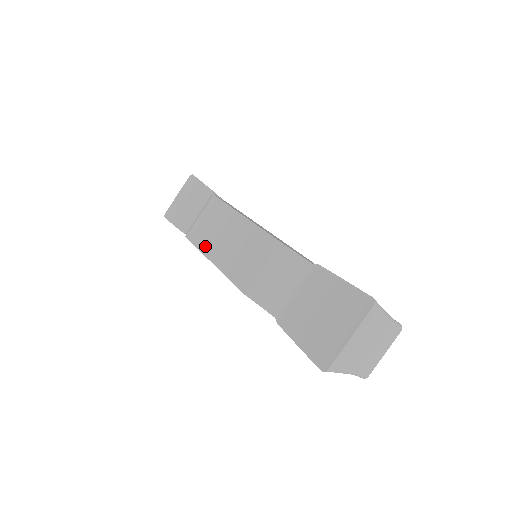
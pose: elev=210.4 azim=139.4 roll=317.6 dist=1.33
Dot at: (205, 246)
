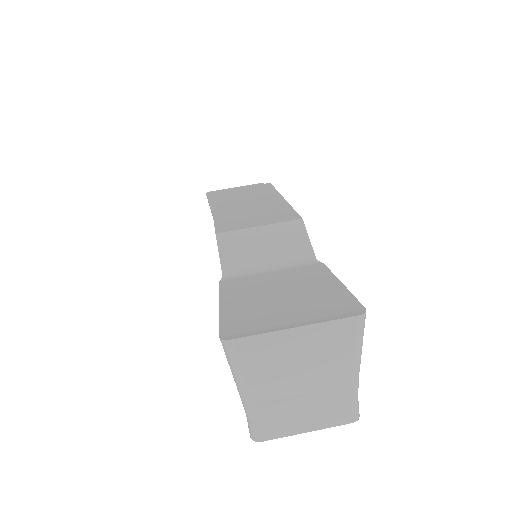
Dot at: (220, 201)
